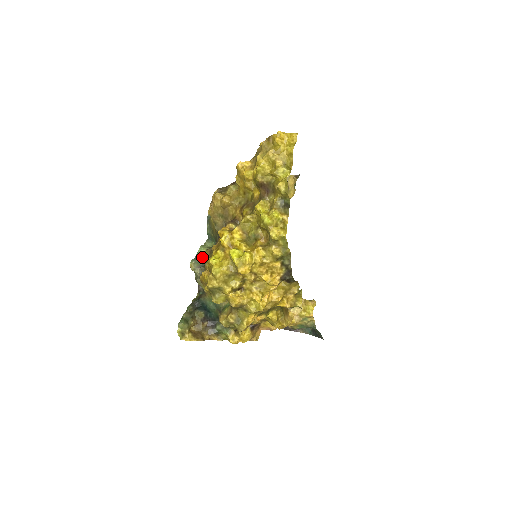
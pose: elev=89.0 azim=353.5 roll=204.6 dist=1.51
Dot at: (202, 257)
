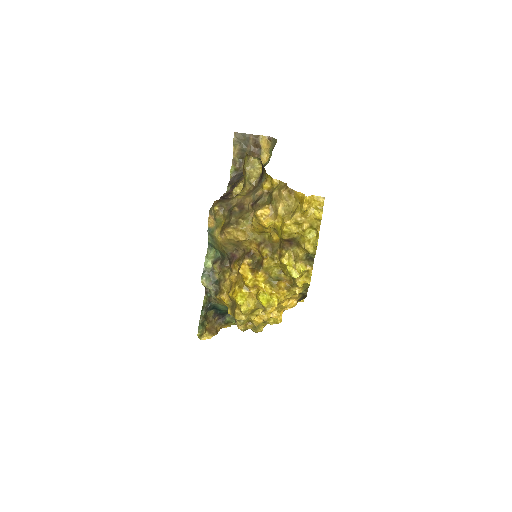
Dot at: (210, 271)
